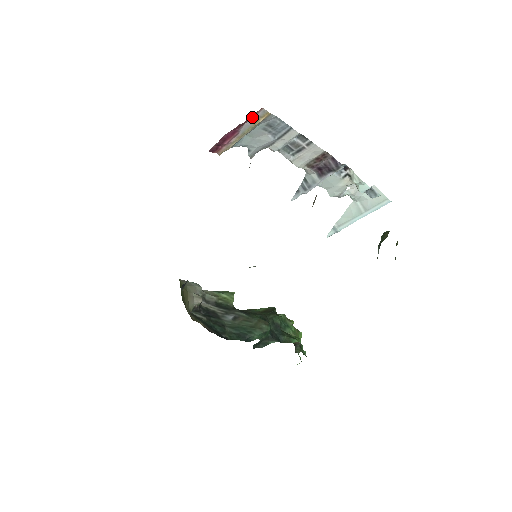
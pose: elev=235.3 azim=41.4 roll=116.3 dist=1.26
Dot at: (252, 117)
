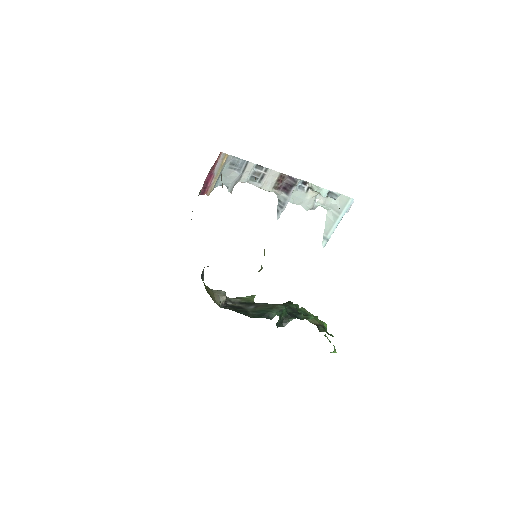
Dot at: (218, 161)
